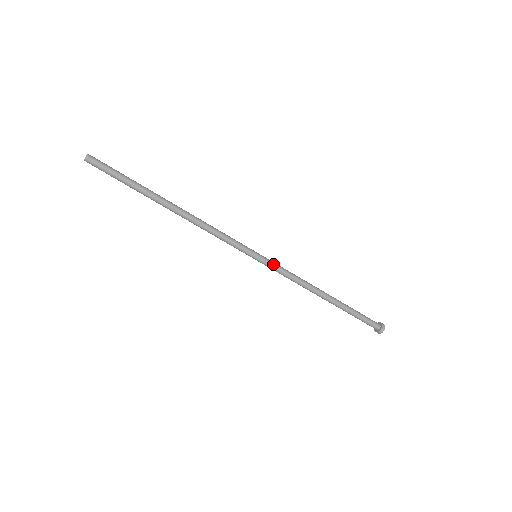
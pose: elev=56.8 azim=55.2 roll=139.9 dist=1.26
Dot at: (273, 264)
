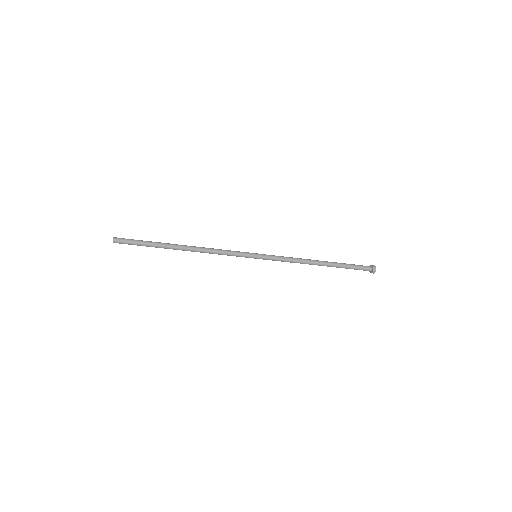
Dot at: (270, 256)
